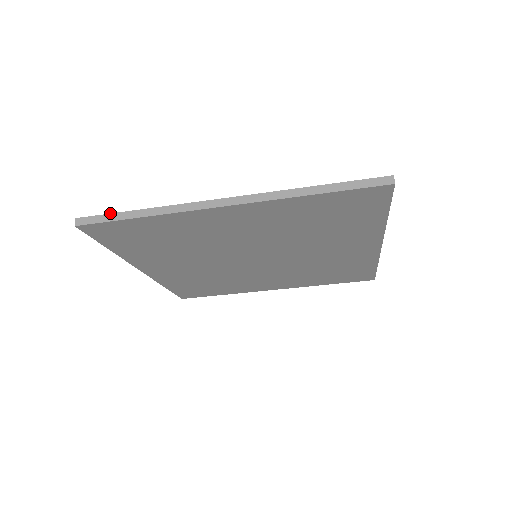
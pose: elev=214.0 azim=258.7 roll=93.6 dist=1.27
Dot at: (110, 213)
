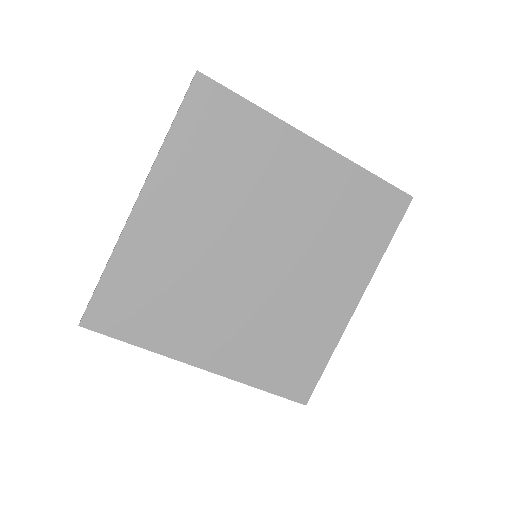
Dot at: (93, 294)
